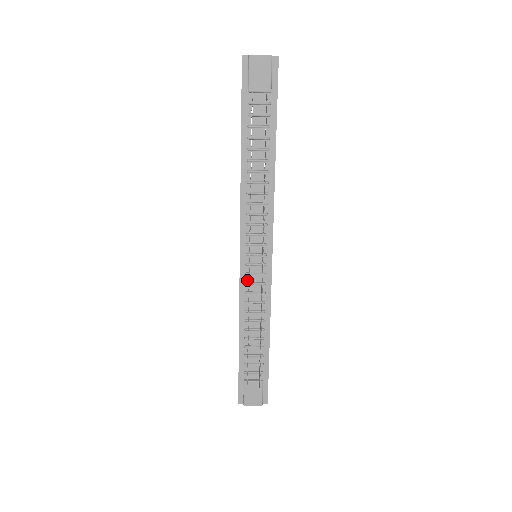
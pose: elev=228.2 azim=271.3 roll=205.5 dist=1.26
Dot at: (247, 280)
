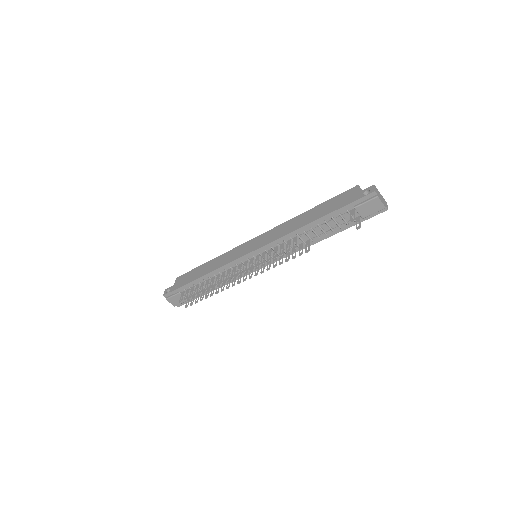
Dot at: (238, 263)
